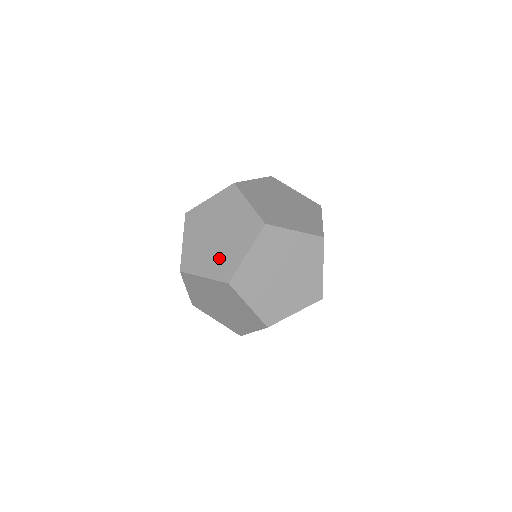
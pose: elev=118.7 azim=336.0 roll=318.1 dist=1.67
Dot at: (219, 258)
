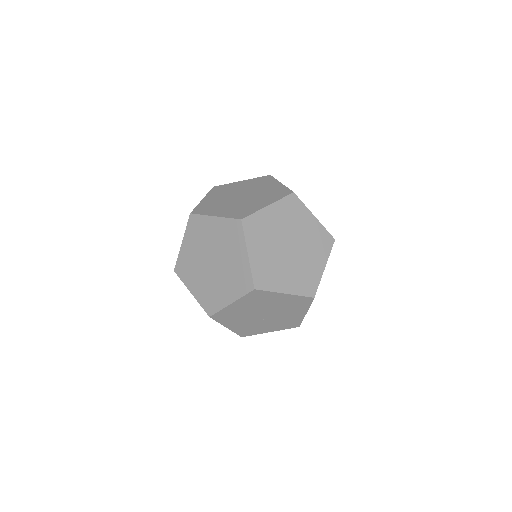
Dot at: (298, 273)
